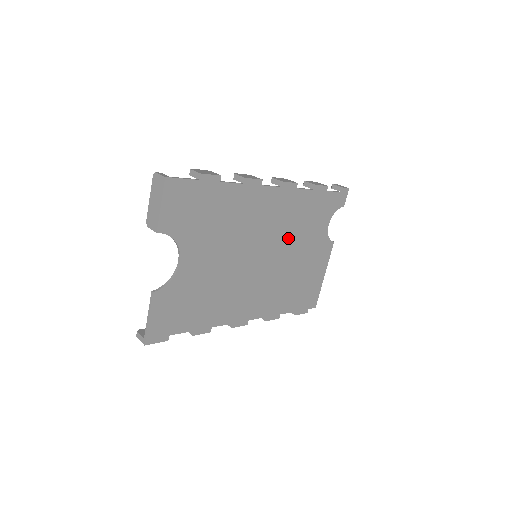
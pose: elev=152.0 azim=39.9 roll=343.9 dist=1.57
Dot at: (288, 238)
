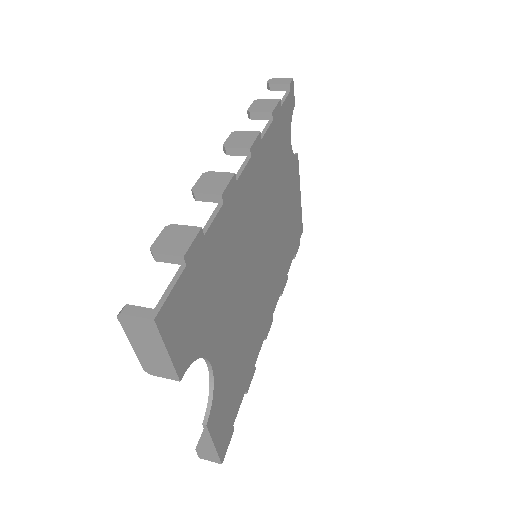
Dot at: (271, 202)
